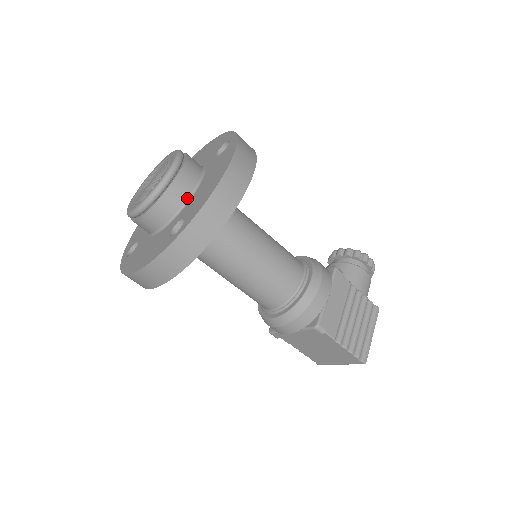
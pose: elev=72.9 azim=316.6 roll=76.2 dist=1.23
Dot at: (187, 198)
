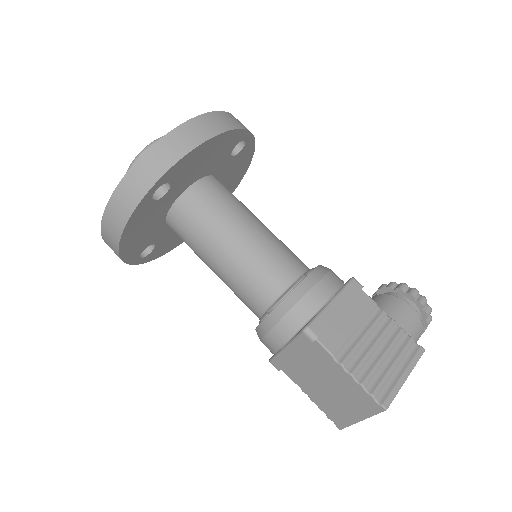
Dot at: occluded
